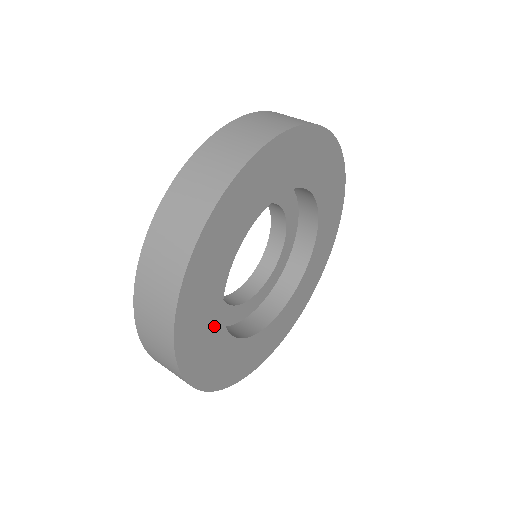
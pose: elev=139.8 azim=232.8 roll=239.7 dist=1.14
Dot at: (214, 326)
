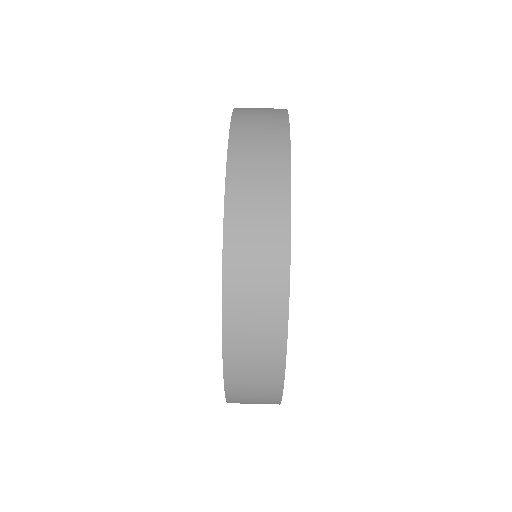
Dot at: occluded
